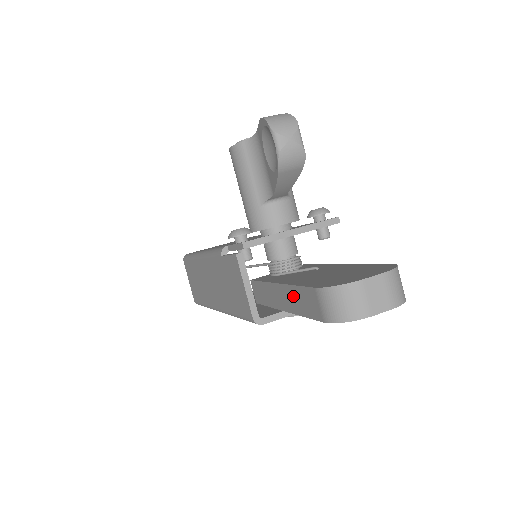
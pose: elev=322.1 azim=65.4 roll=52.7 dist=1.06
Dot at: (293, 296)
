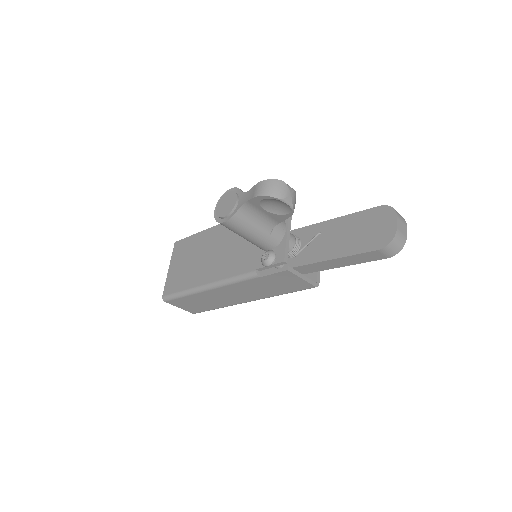
Dot at: (348, 260)
